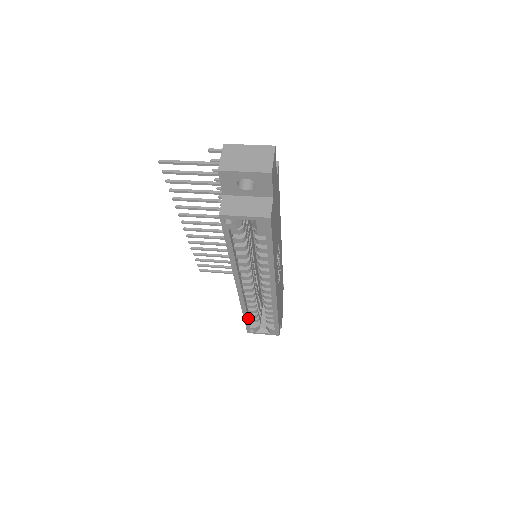
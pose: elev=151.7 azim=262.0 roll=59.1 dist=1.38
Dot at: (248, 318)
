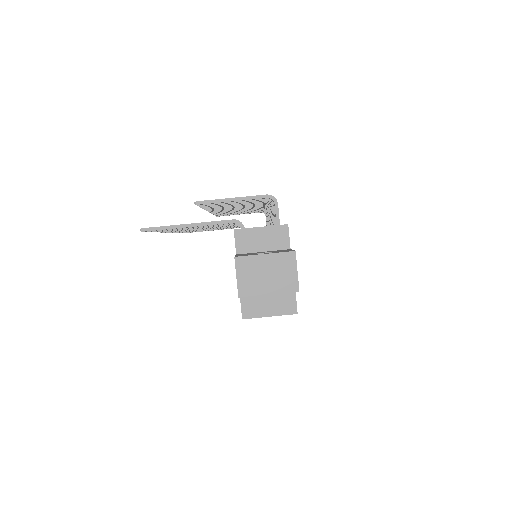
Dot at: occluded
